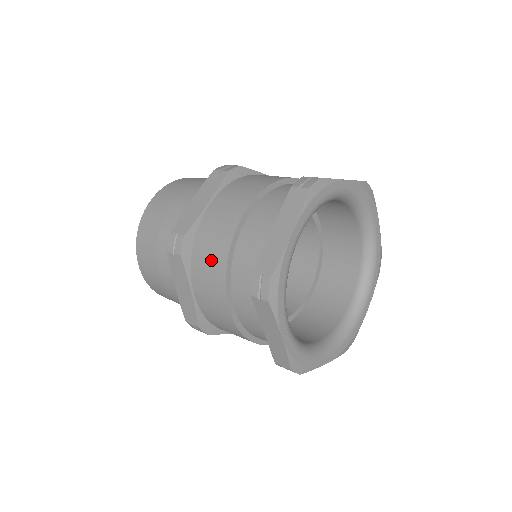
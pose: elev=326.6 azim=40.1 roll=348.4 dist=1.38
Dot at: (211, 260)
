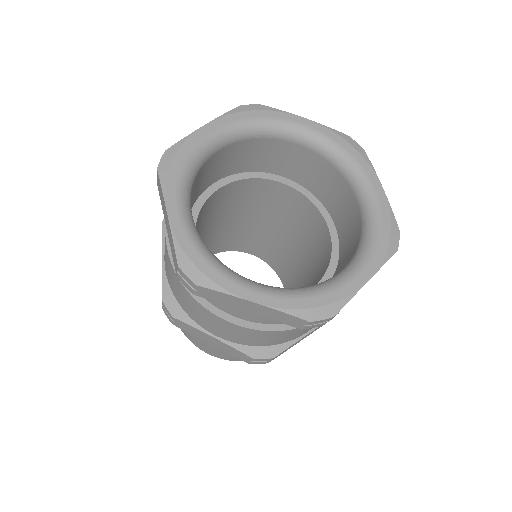
Dot at: occluded
